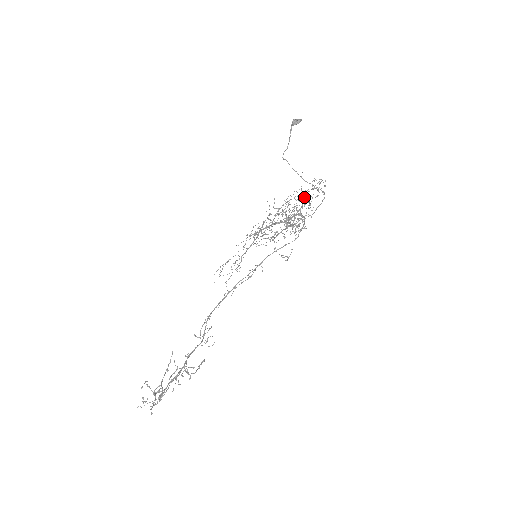
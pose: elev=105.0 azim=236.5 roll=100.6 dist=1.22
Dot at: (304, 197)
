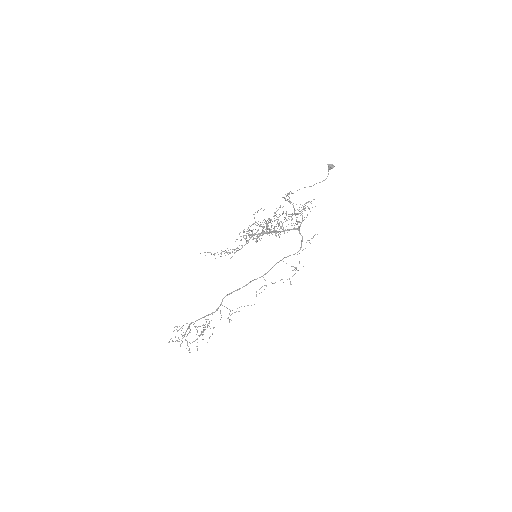
Dot at: (297, 214)
